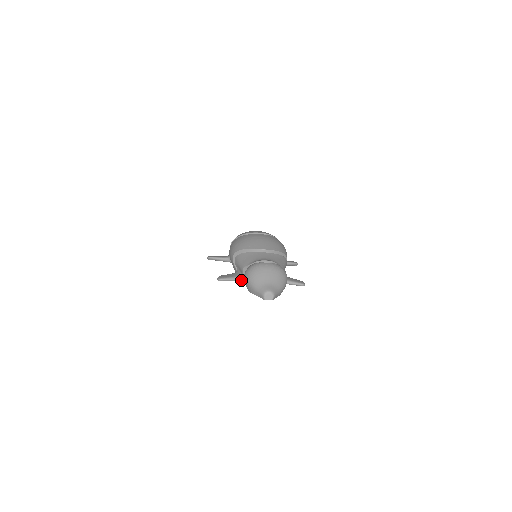
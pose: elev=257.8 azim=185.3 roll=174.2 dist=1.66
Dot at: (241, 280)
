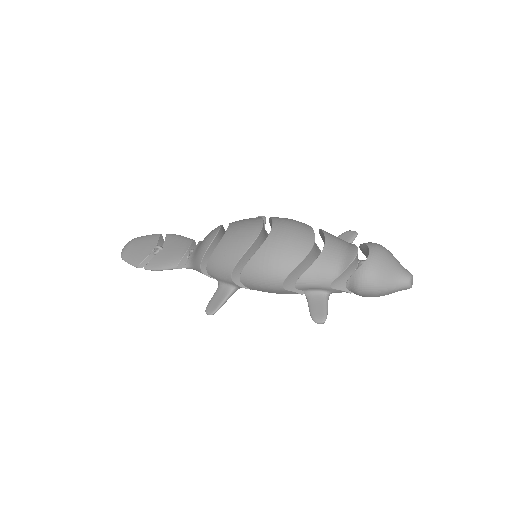
Dot at: occluded
